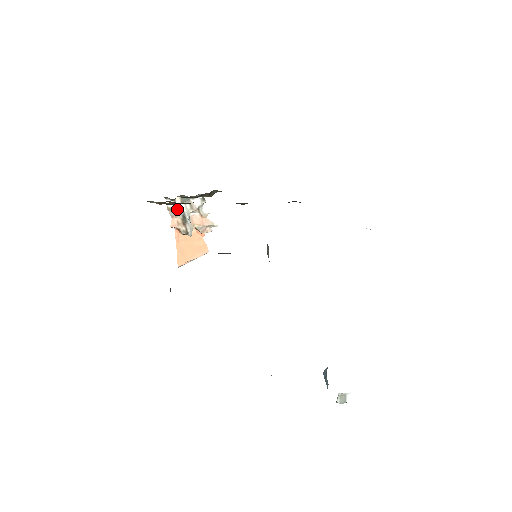
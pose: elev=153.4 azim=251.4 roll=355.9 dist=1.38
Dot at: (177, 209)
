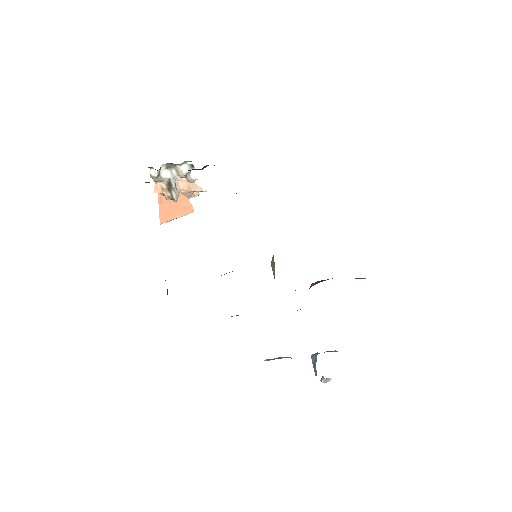
Dot at: (162, 176)
